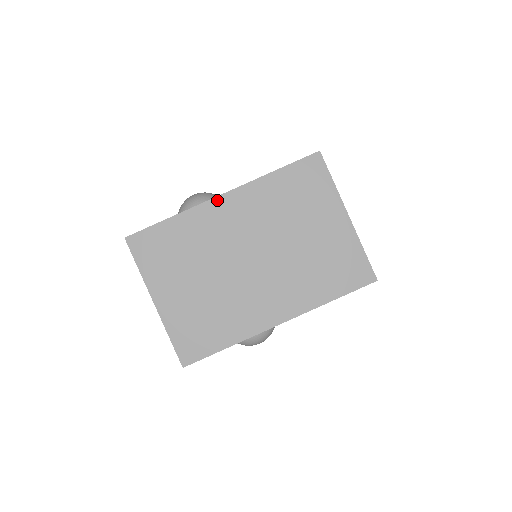
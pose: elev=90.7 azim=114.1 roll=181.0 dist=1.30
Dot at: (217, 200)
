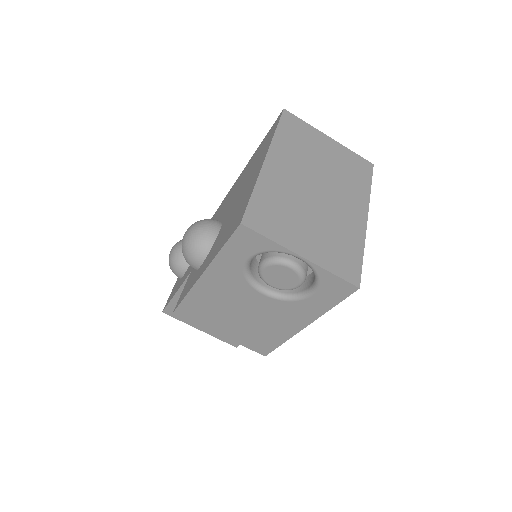
Dot at: (266, 163)
